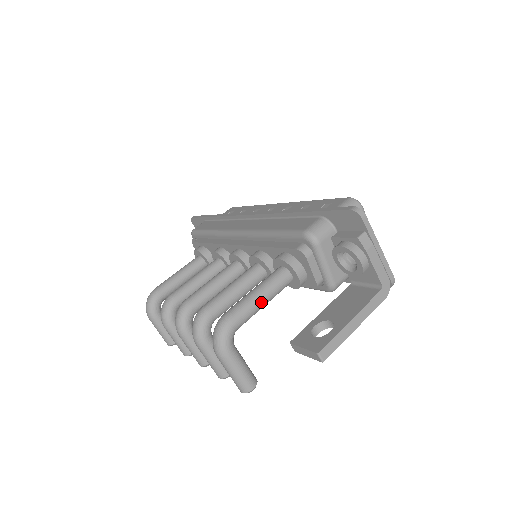
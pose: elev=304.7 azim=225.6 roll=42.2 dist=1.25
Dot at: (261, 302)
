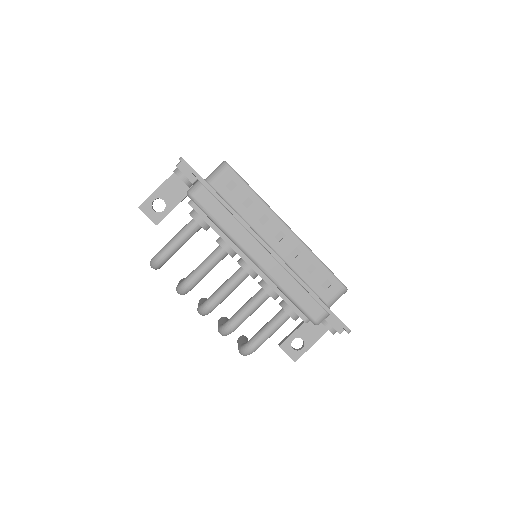
Dot at: (272, 334)
